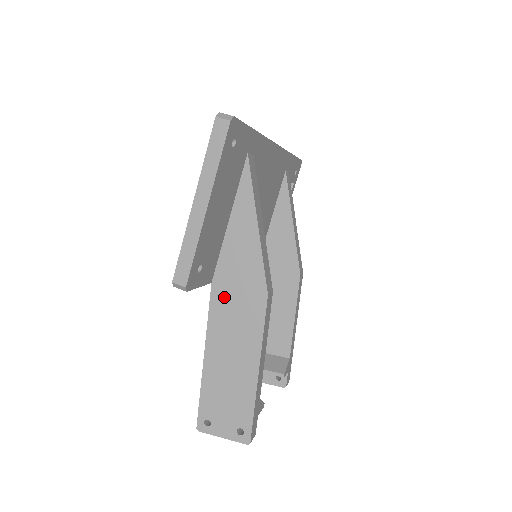
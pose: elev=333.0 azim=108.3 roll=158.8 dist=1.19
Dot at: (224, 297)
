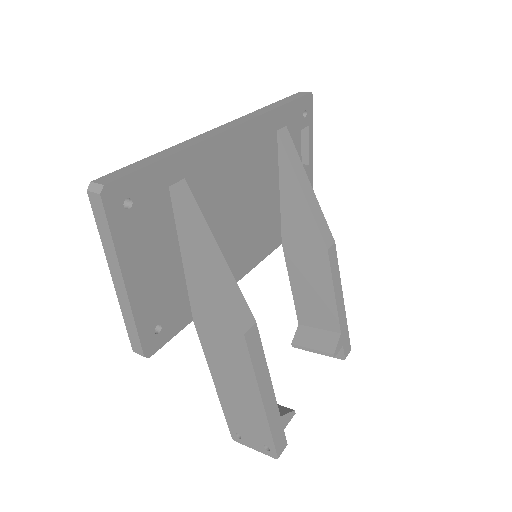
Dot at: (208, 334)
